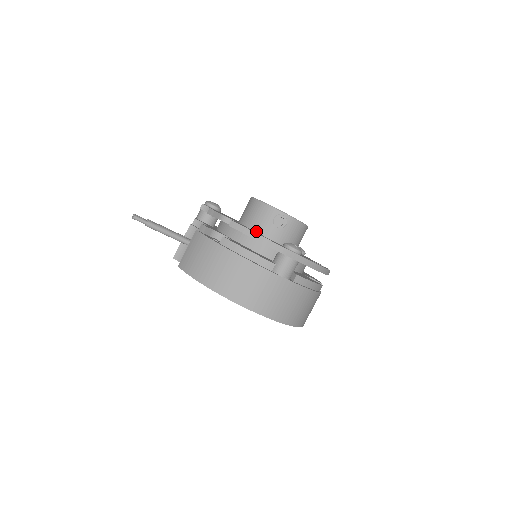
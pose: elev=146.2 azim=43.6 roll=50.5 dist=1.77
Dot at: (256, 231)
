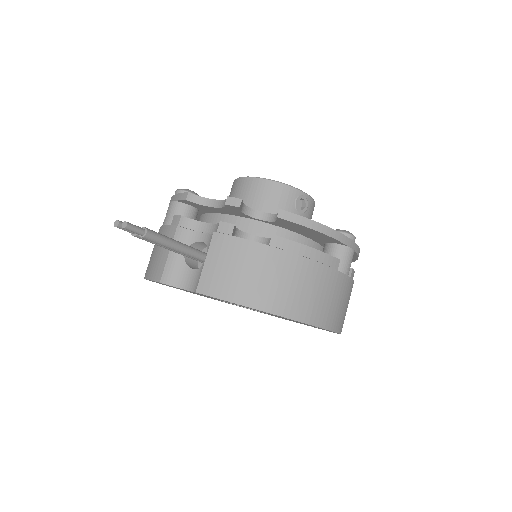
Dot at: occluded
